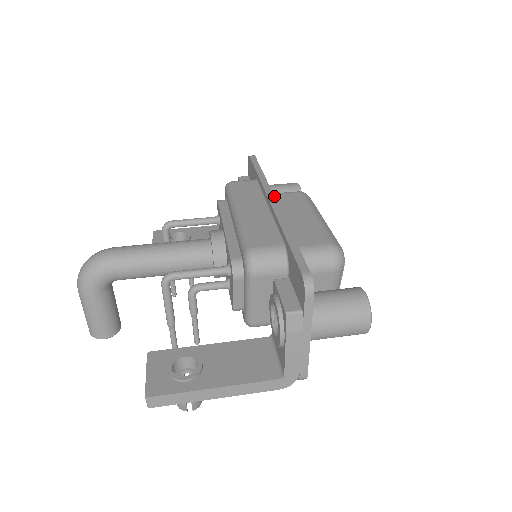
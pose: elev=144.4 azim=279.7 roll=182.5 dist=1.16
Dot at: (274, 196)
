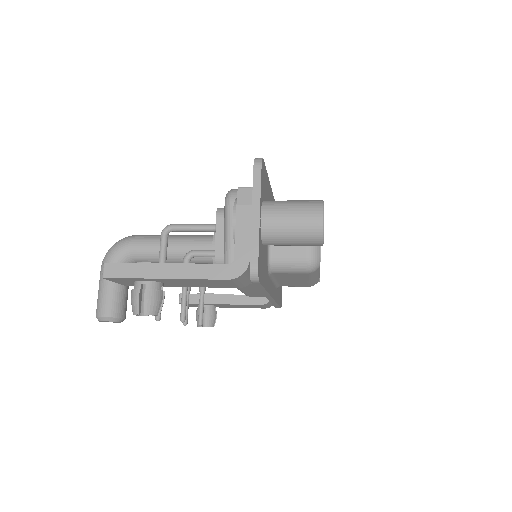
Dot at: occluded
